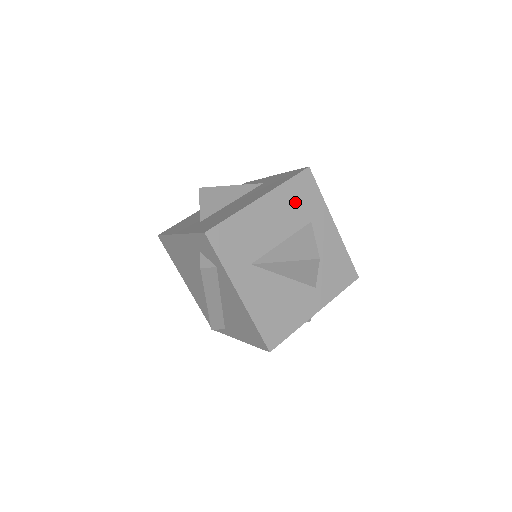
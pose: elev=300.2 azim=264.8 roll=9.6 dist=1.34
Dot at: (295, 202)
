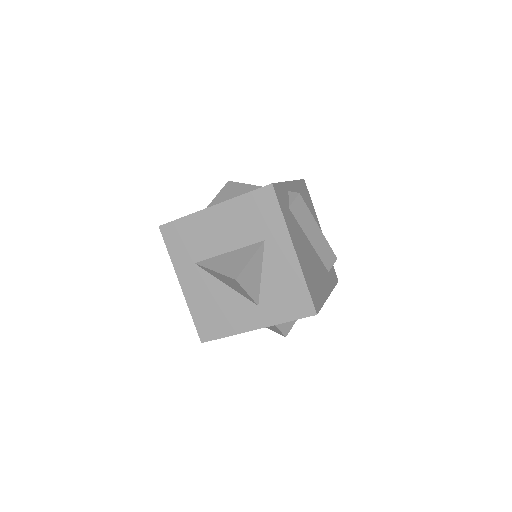
Dot at: (249, 217)
